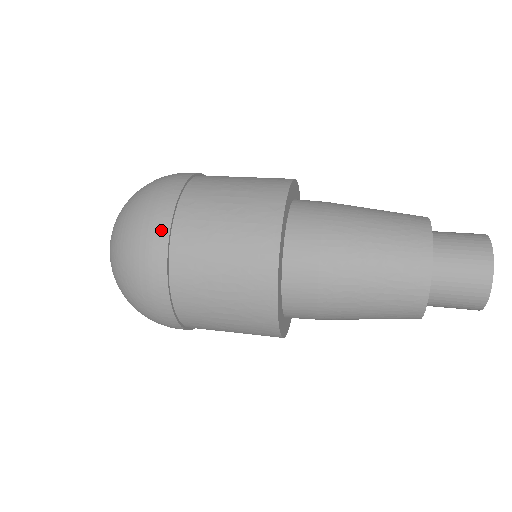
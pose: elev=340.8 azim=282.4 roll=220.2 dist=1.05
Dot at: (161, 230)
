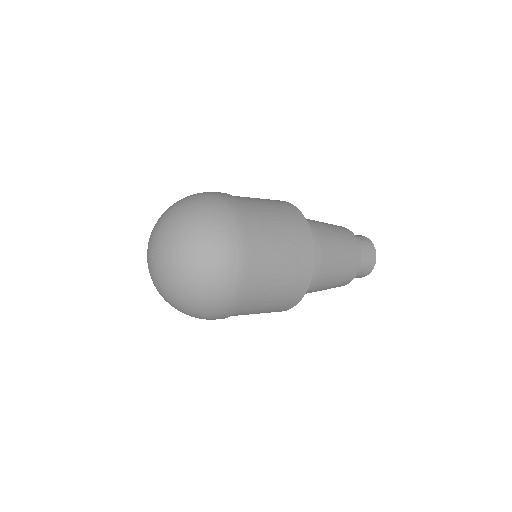
Dot at: (248, 268)
